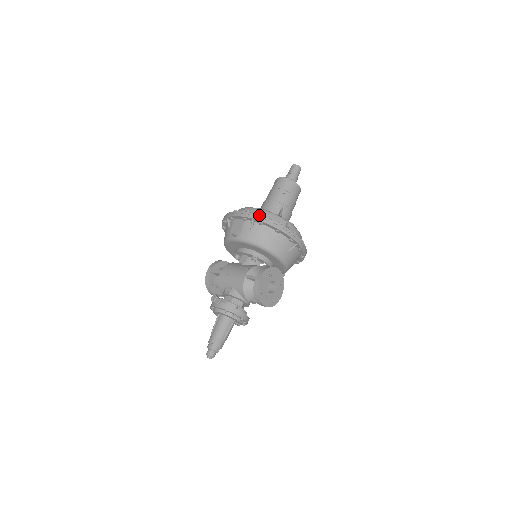
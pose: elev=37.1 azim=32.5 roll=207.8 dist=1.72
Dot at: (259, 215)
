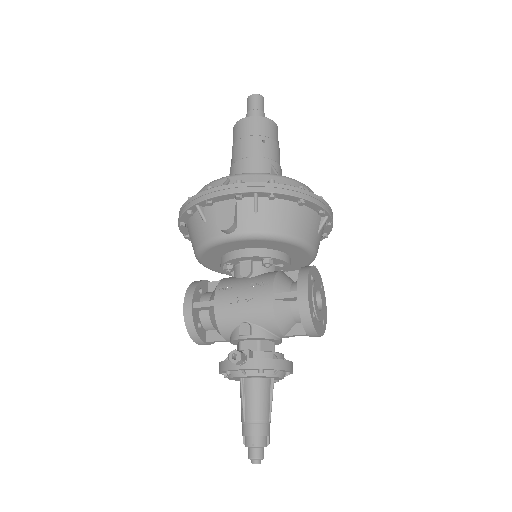
Dot at: (265, 183)
